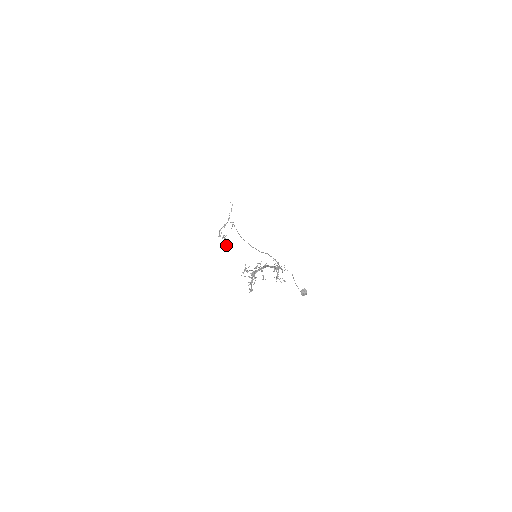
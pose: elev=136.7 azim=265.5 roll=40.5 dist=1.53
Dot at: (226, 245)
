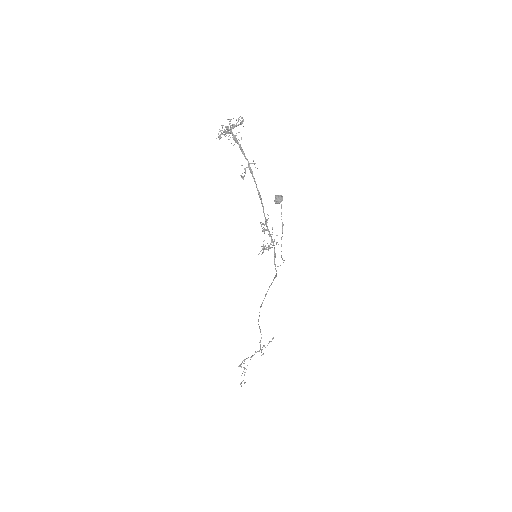
Dot at: occluded
